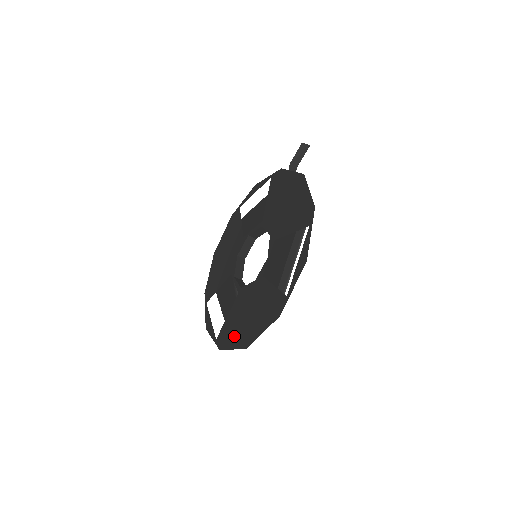
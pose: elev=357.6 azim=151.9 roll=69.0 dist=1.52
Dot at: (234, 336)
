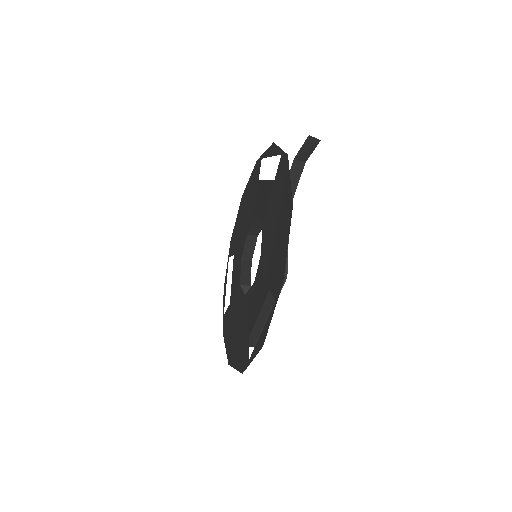
Dot at: (228, 335)
